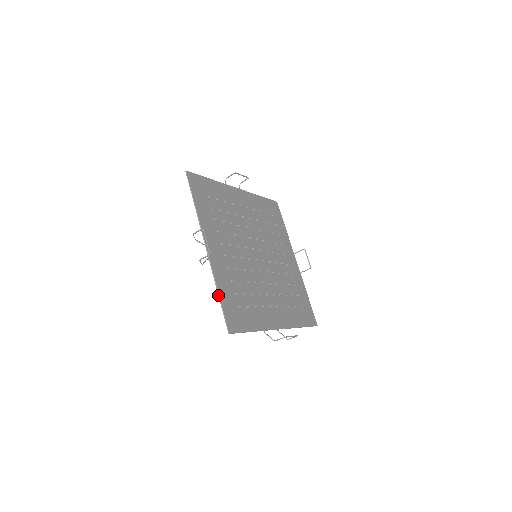
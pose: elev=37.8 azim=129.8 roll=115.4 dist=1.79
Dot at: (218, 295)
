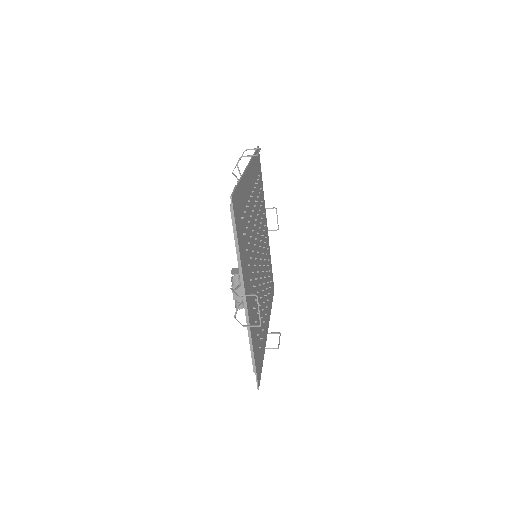
Dot at: (253, 355)
